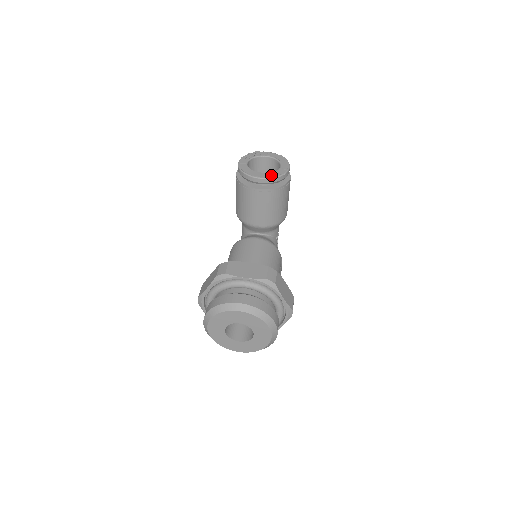
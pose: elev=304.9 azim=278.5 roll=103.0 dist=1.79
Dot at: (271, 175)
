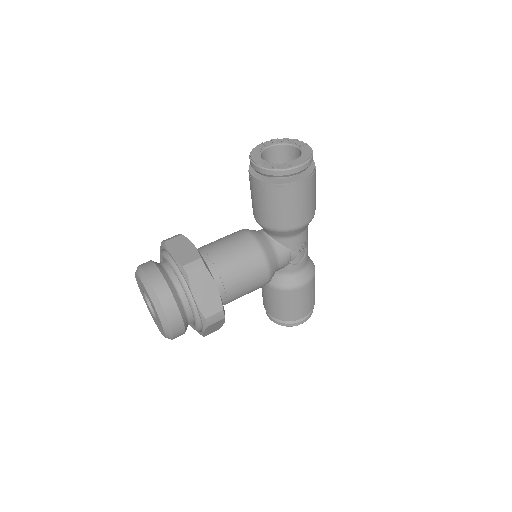
Dot at: (267, 165)
